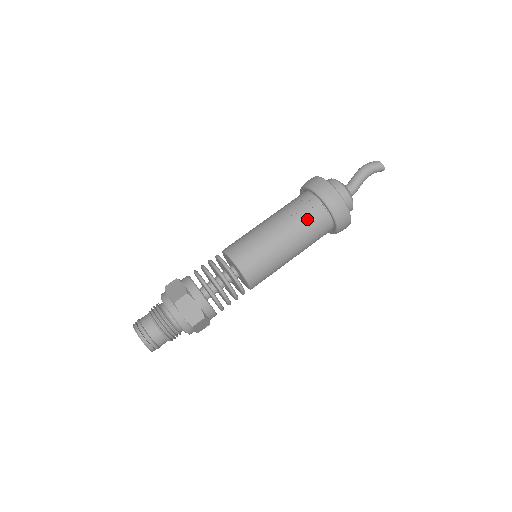
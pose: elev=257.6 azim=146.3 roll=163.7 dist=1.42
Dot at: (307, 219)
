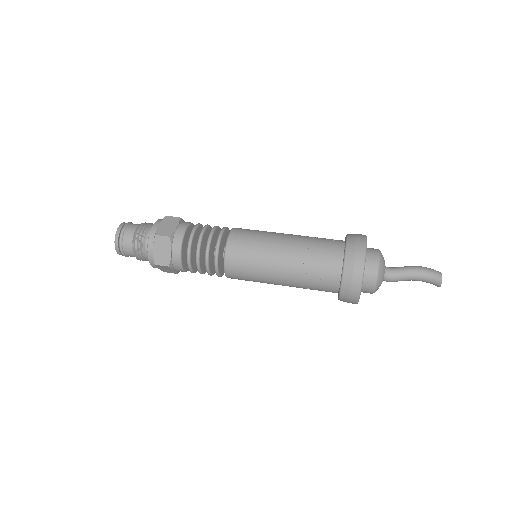
Dot at: (320, 242)
